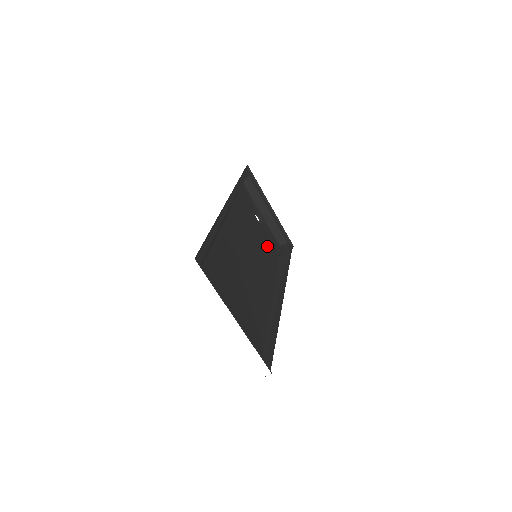
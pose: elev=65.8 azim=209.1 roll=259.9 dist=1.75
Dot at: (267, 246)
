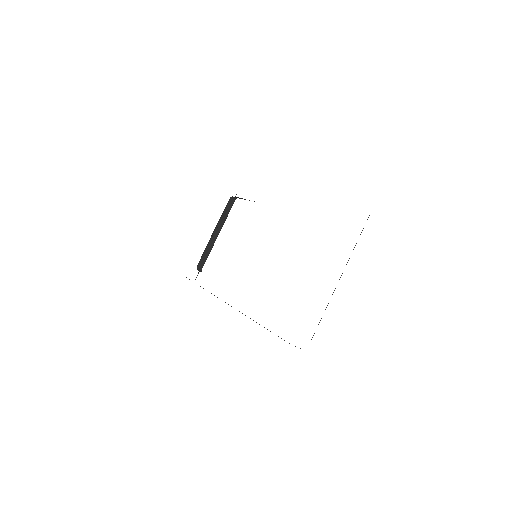
Dot at: occluded
